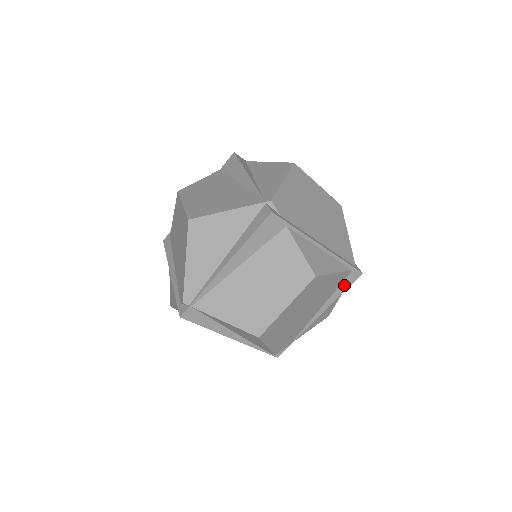
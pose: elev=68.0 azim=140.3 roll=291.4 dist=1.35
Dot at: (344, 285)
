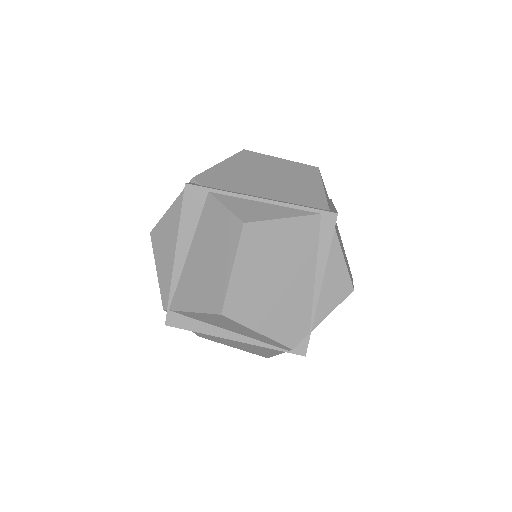
Dot at: (325, 236)
